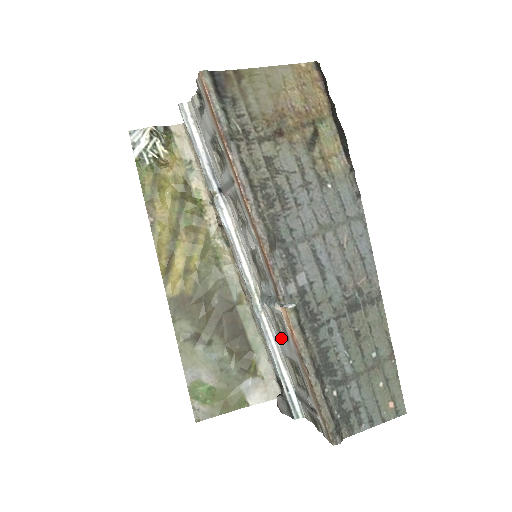
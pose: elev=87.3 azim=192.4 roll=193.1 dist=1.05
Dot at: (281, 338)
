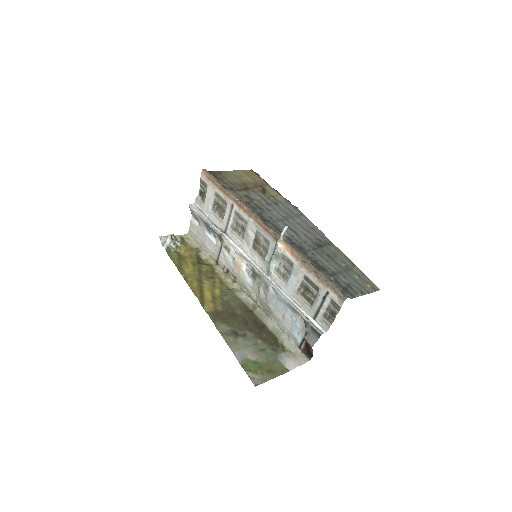
Dot at: (289, 279)
